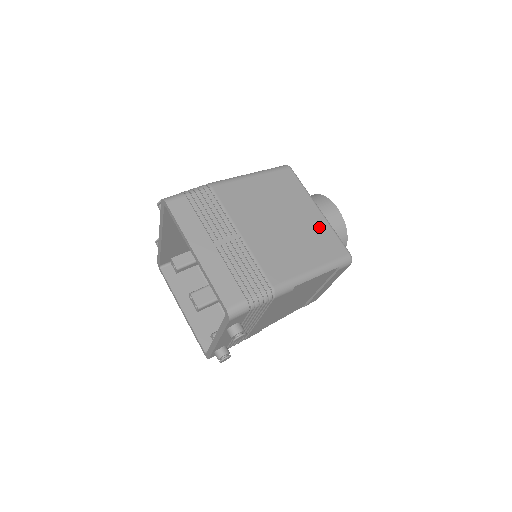
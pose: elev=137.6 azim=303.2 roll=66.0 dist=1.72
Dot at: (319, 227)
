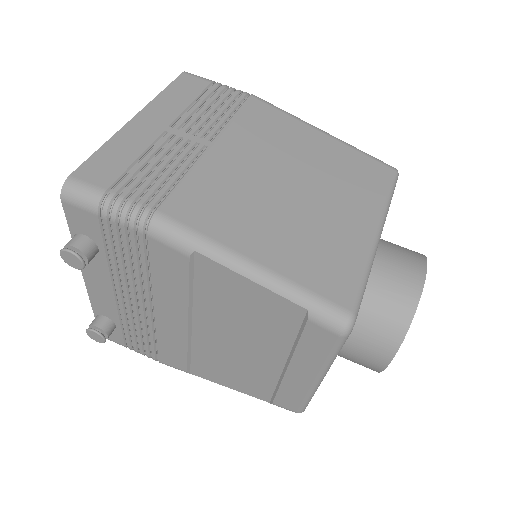
Dot at: (345, 243)
